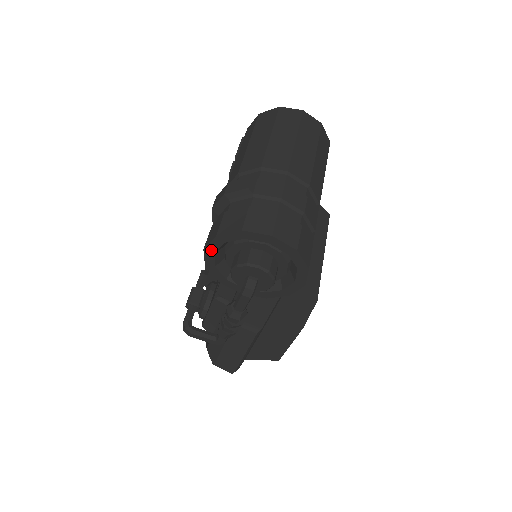
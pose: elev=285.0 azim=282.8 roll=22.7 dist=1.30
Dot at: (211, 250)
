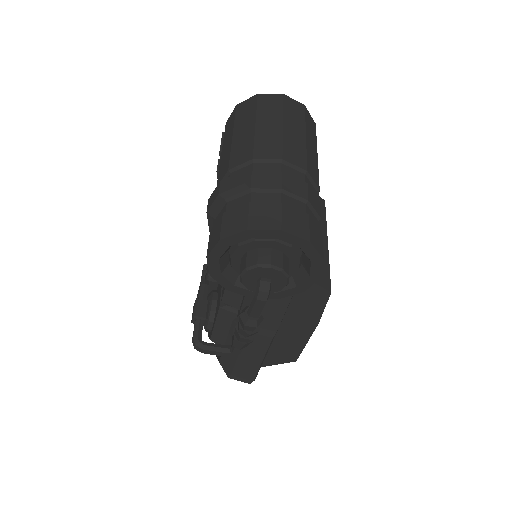
Dot at: (215, 257)
